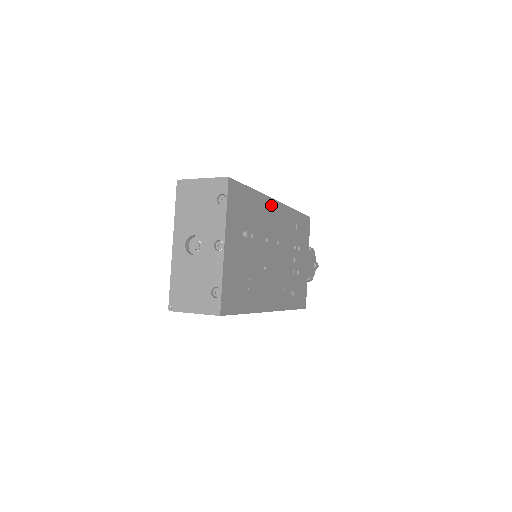
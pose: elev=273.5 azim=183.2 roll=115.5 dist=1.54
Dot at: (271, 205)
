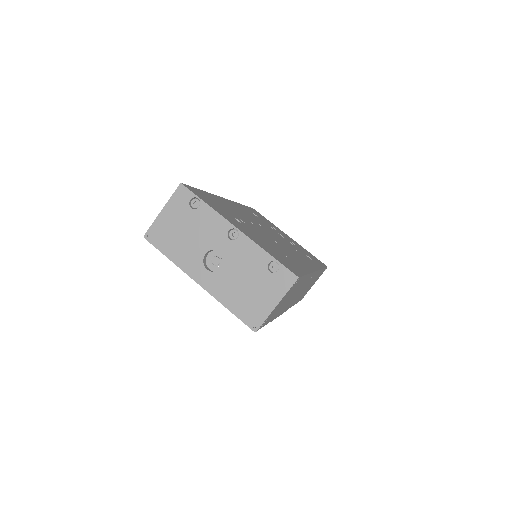
Dot at: (225, 201)
